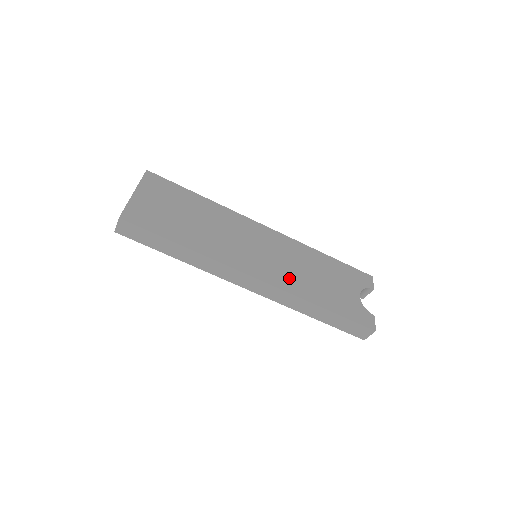
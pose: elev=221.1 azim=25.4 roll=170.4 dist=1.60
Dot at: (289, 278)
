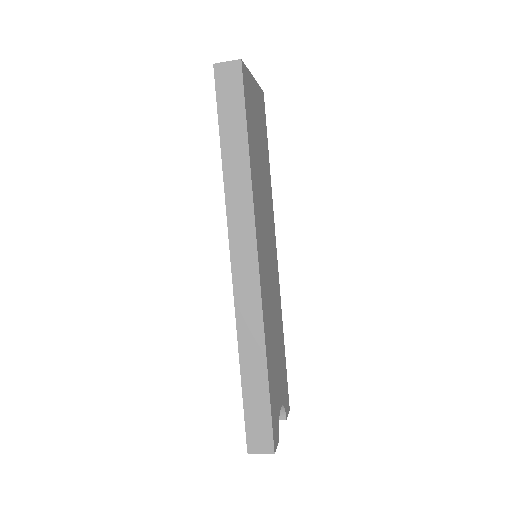
Dot at: (268, 305)
